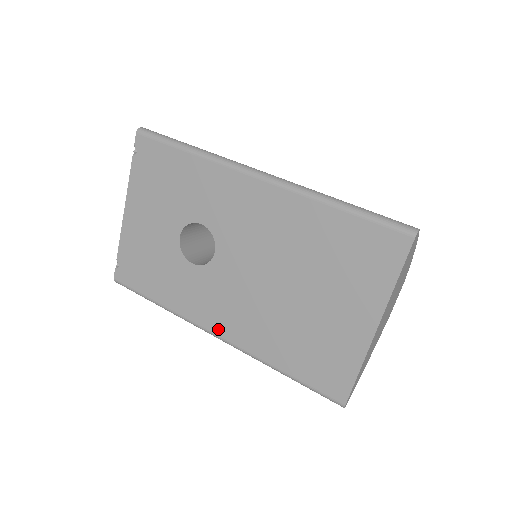
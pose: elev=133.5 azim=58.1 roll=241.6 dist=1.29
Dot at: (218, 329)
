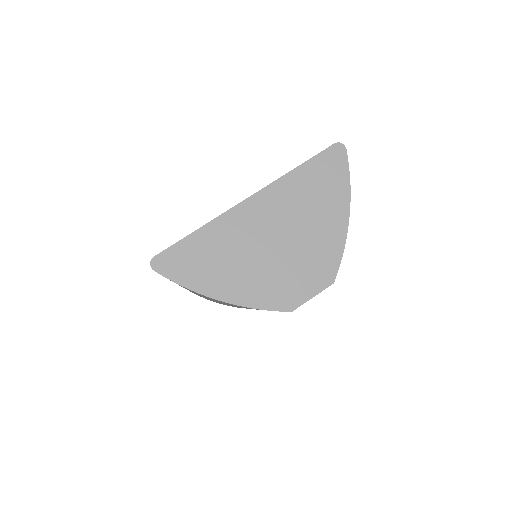
Dot at: occluded
